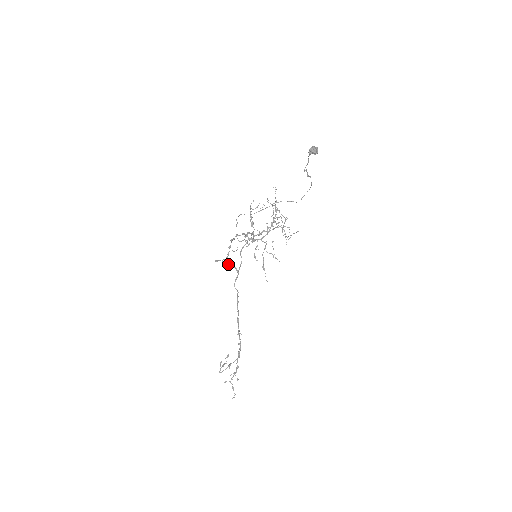
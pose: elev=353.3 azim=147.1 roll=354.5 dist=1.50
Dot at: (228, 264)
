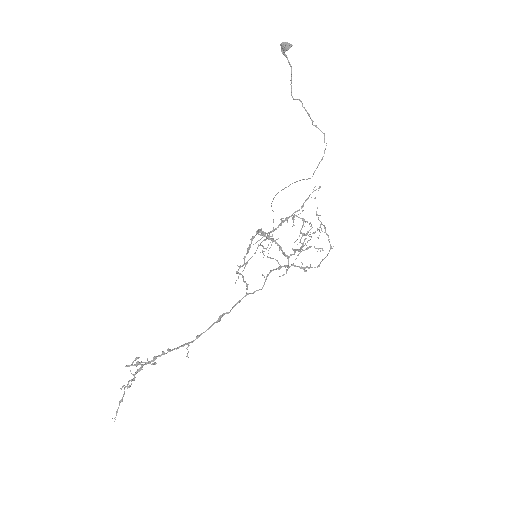
Dot at: (245, 281)
